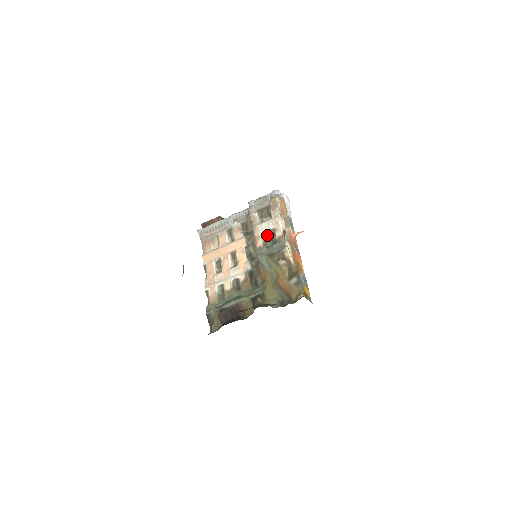
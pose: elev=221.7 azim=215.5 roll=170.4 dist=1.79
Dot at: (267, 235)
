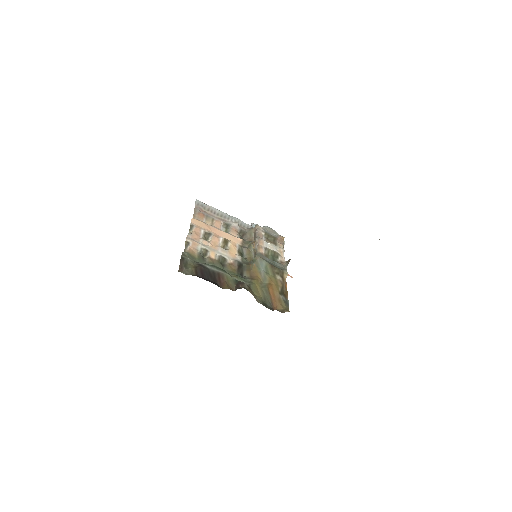
Dot at: (271, 252)
